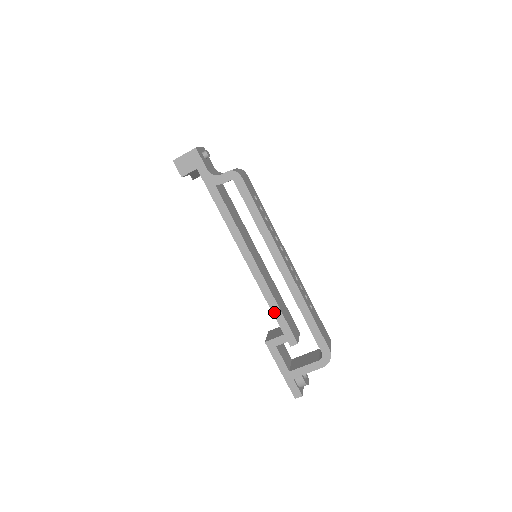
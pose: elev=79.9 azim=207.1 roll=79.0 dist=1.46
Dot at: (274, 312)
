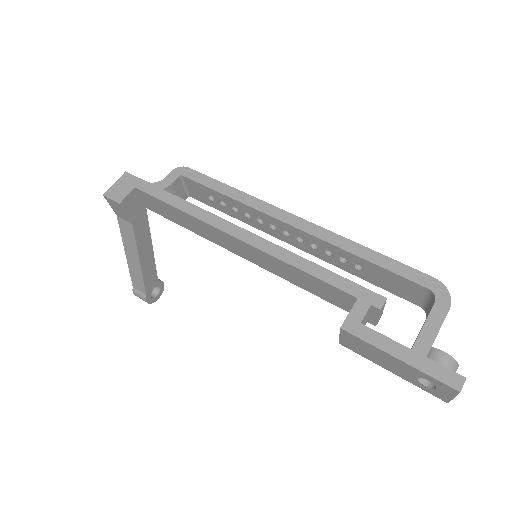
Dot at: (321, 277)
